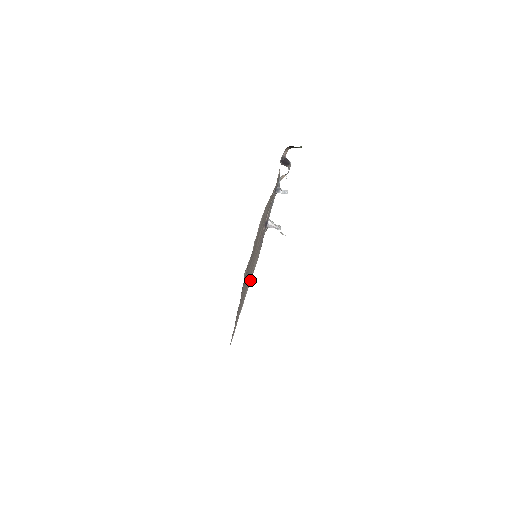
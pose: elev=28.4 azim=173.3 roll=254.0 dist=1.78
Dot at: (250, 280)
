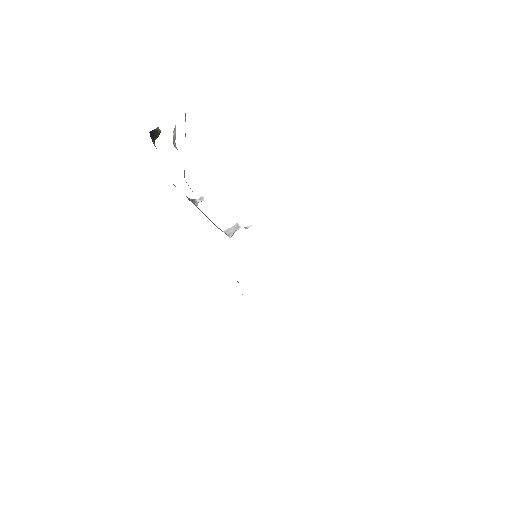
Dot at: occluded
